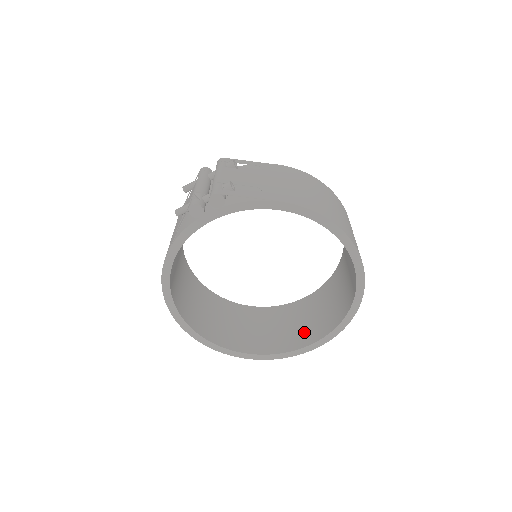
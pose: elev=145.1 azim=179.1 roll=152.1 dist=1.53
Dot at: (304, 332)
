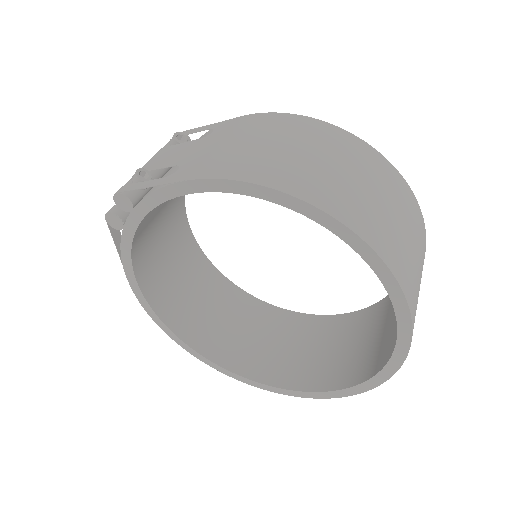
Dot at: (369, 356)
